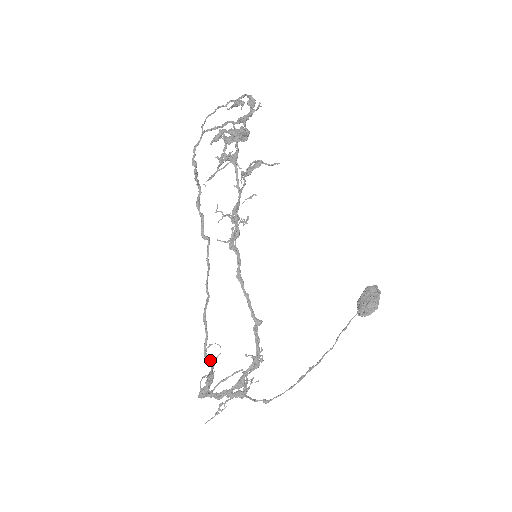
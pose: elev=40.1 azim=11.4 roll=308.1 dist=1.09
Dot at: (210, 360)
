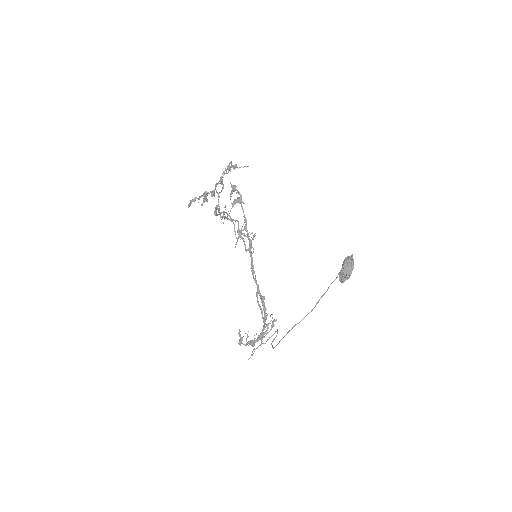
Dot at: (266, 324)
